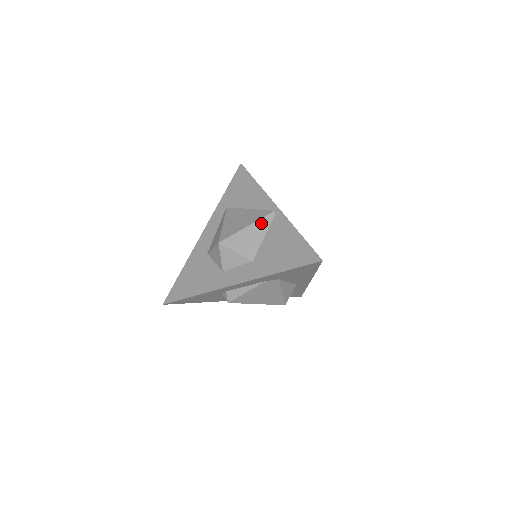
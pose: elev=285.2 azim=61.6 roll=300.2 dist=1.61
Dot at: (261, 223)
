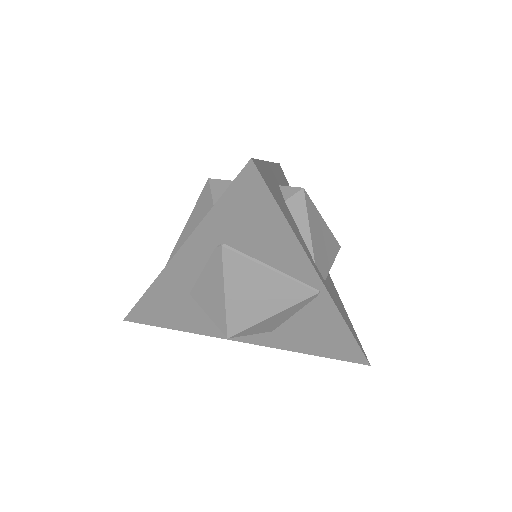
Dot at: (294, 308)
